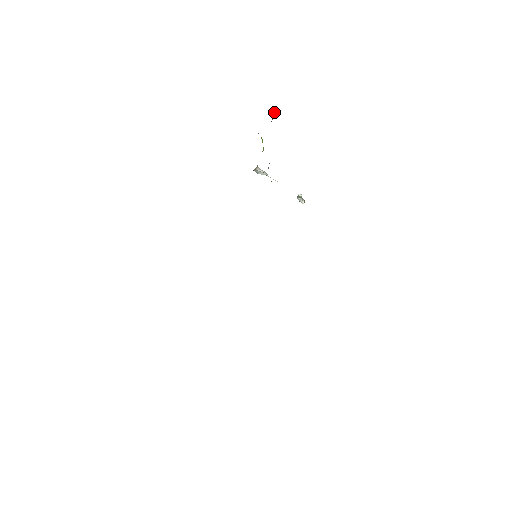
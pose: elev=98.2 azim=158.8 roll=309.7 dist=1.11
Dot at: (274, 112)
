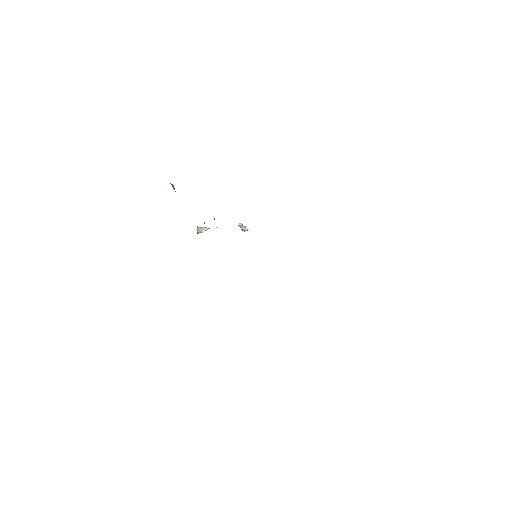
Dot at: occluded
